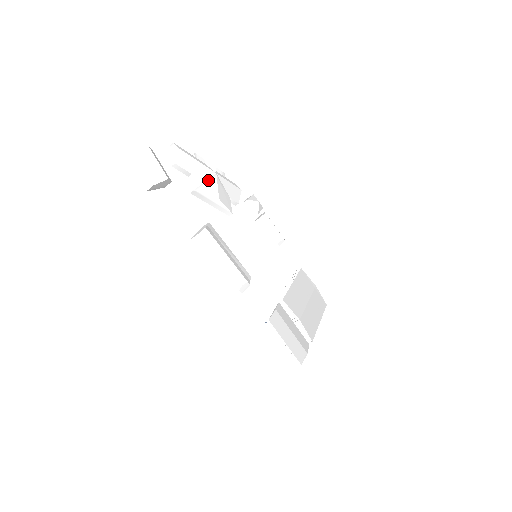
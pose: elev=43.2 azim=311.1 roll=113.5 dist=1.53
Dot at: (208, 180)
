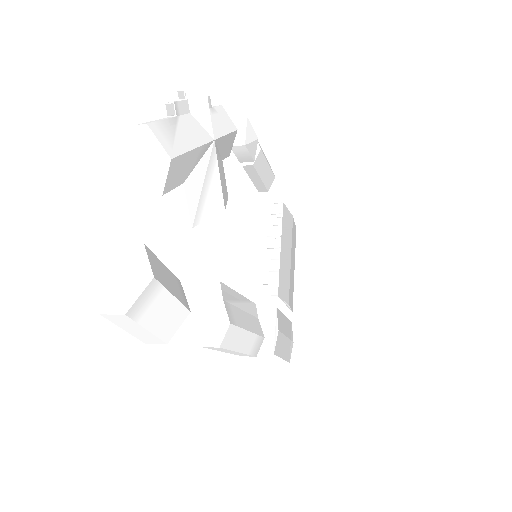
Dot at: (206, 174)
